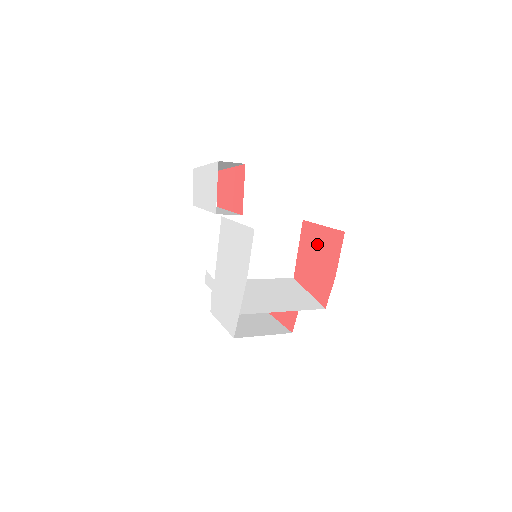
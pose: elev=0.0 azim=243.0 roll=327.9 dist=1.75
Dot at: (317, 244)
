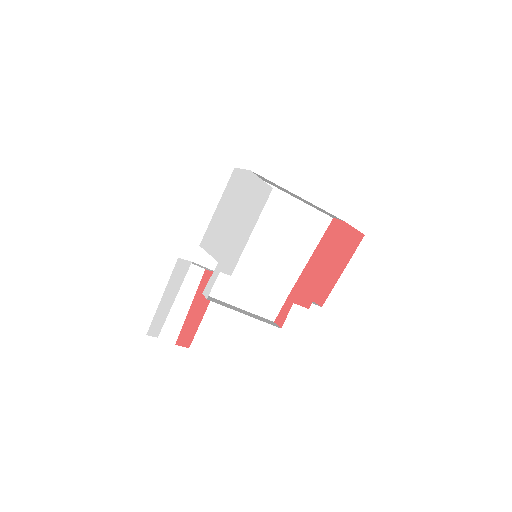
Dot at: occluded
